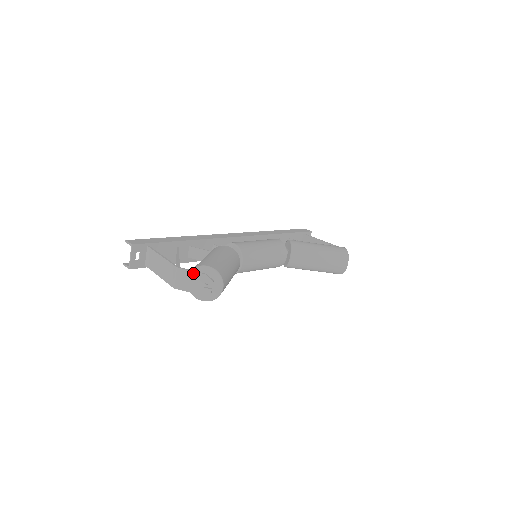
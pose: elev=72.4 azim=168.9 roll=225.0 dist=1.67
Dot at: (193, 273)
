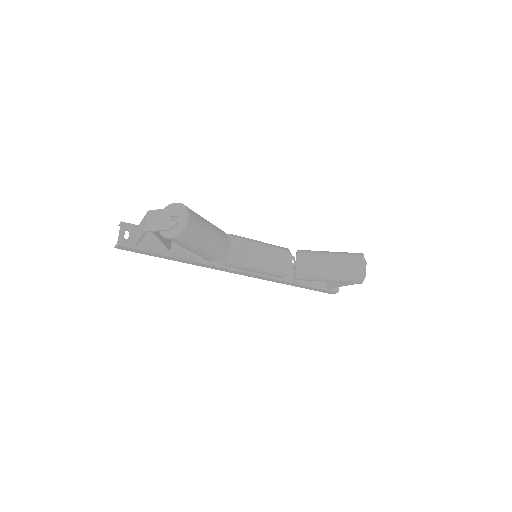
Dot at: (161, 211)
